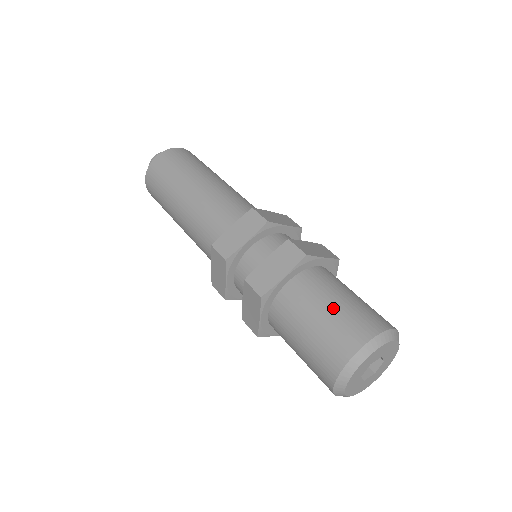
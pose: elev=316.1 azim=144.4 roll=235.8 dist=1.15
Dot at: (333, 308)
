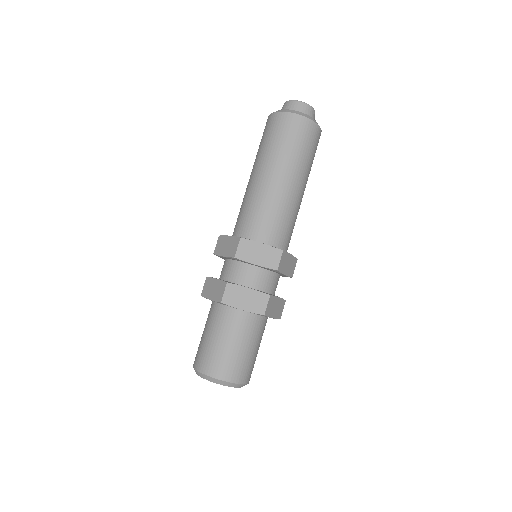
Dot at: (239, 350)
